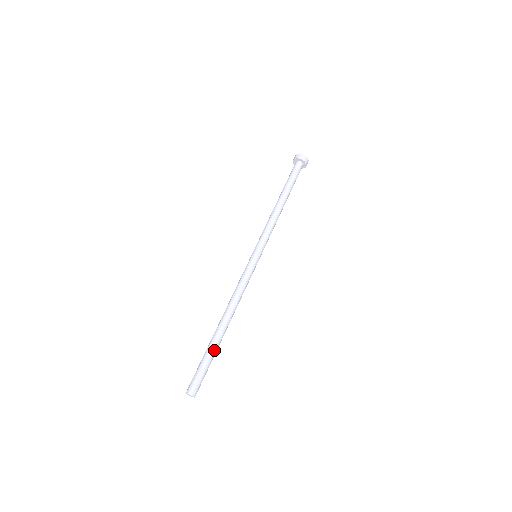
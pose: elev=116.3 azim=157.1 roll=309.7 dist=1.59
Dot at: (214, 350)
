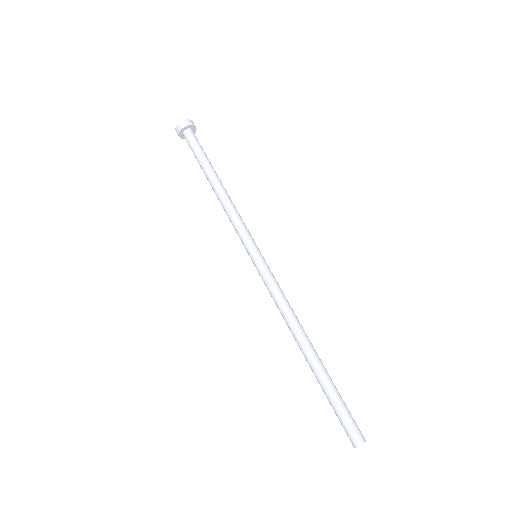
Dot at: (327, 382)
